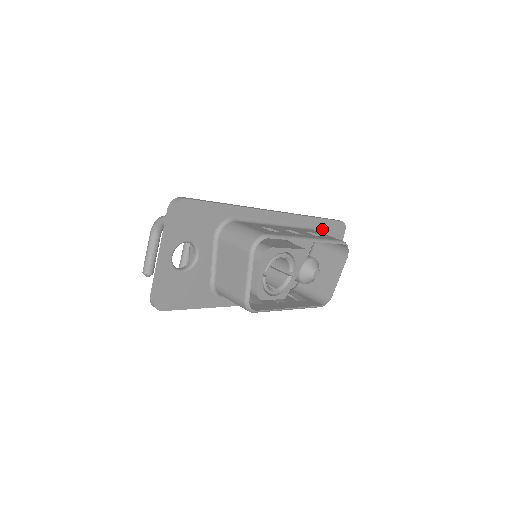
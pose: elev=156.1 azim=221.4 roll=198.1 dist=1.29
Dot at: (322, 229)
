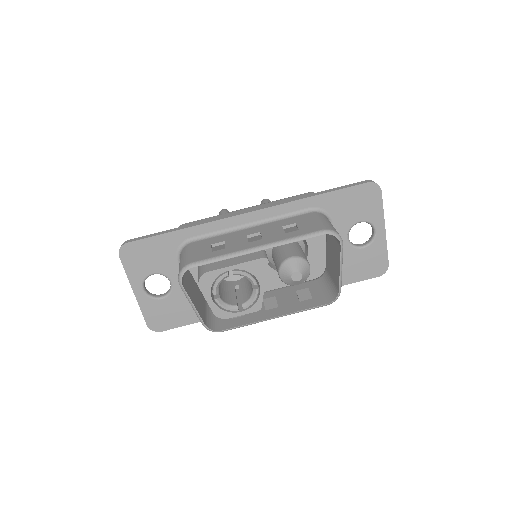
Dot at: (334, 203)
